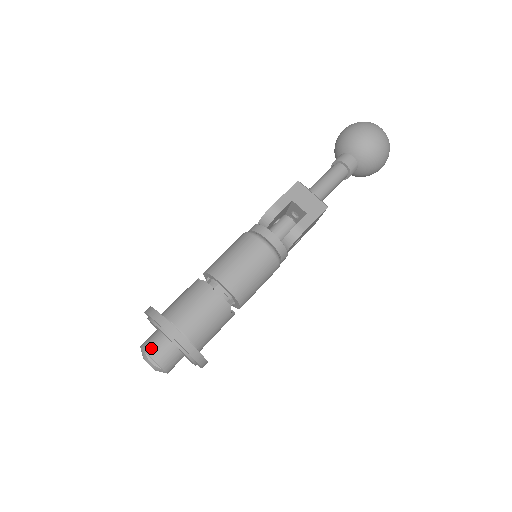
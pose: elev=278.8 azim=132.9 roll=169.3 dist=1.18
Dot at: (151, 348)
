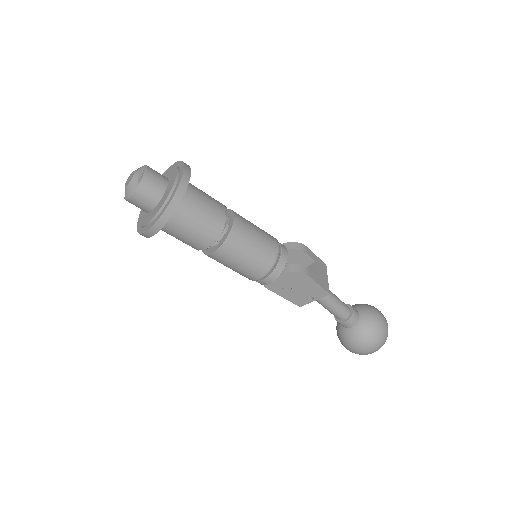
Dot at: occluded
